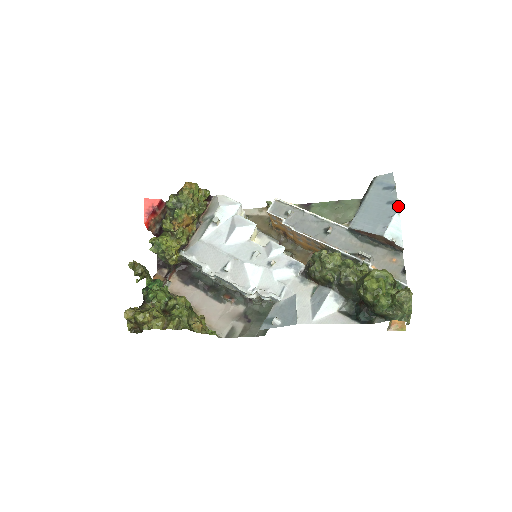
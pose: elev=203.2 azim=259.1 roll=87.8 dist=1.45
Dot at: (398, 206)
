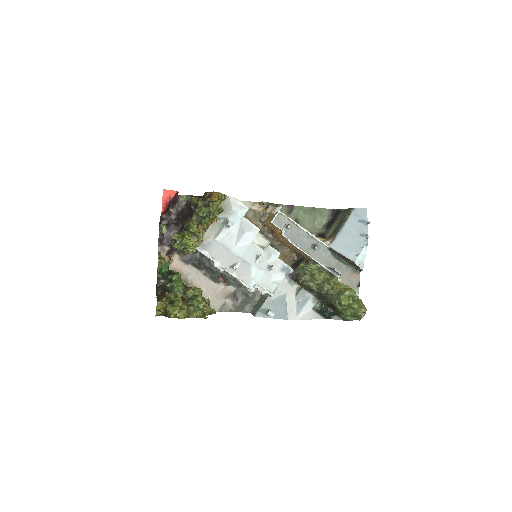
Dot at: occluded
